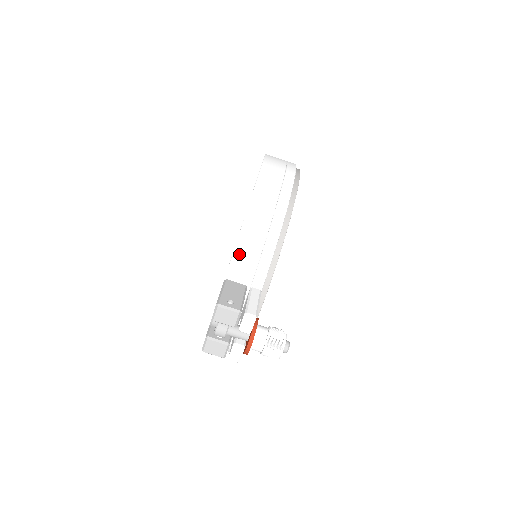
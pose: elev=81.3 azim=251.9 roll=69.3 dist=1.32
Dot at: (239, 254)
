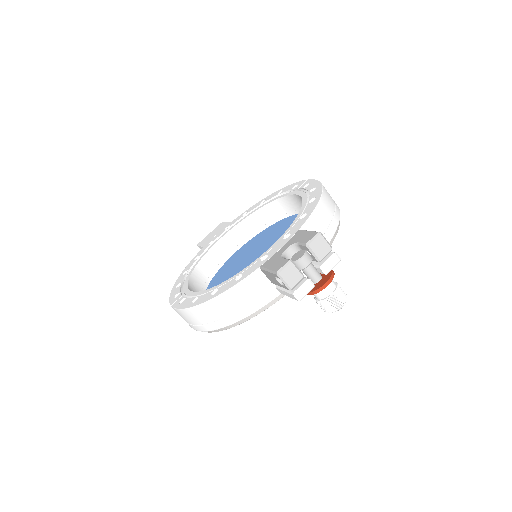
Dot at: (316, 217)
